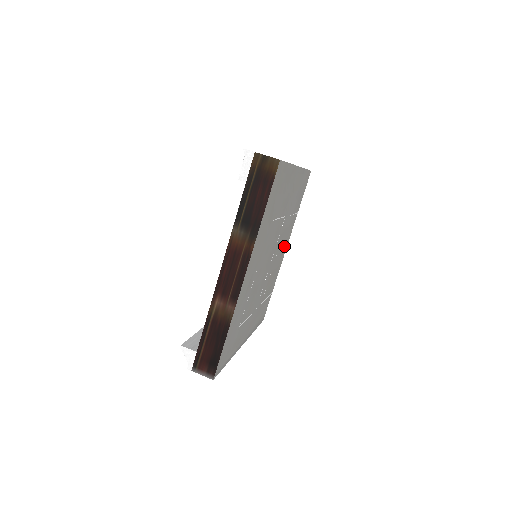
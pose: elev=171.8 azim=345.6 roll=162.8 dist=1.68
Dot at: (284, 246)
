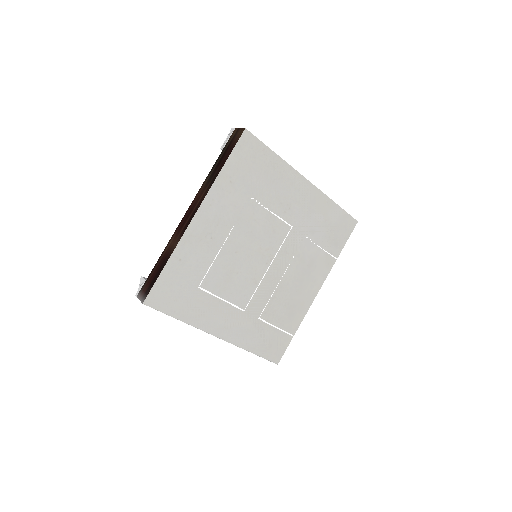
Dot at: (309, 281)
